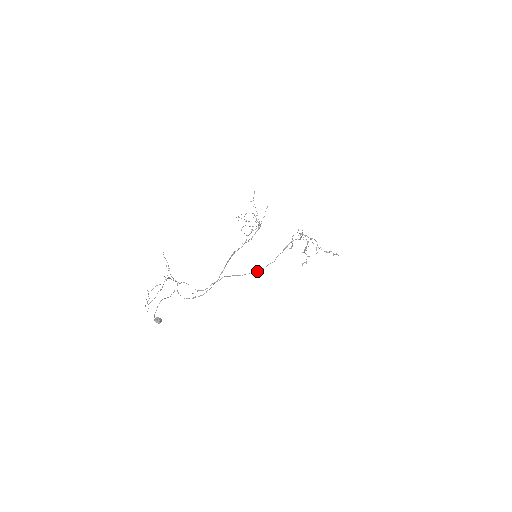
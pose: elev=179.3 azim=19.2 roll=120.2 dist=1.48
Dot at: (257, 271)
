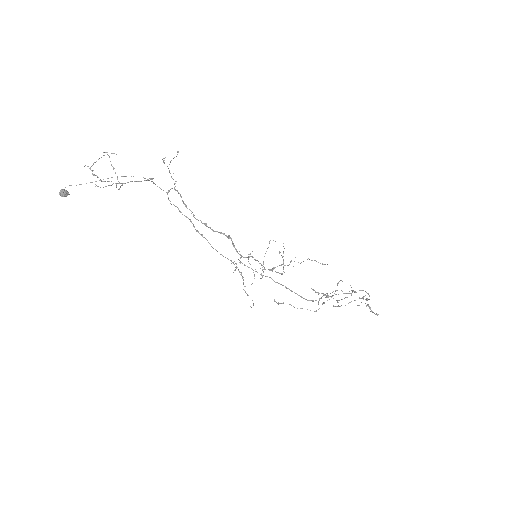
Dot at: occluded
